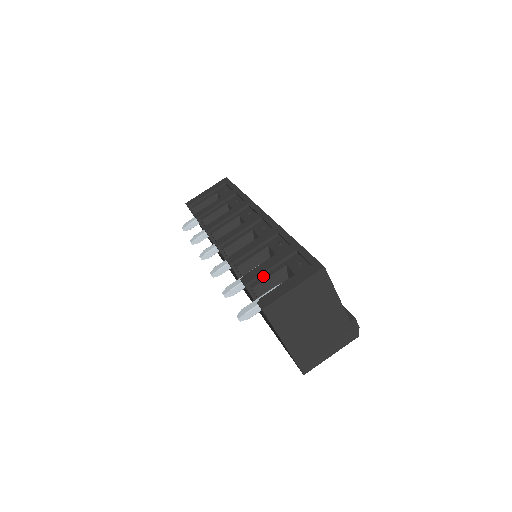
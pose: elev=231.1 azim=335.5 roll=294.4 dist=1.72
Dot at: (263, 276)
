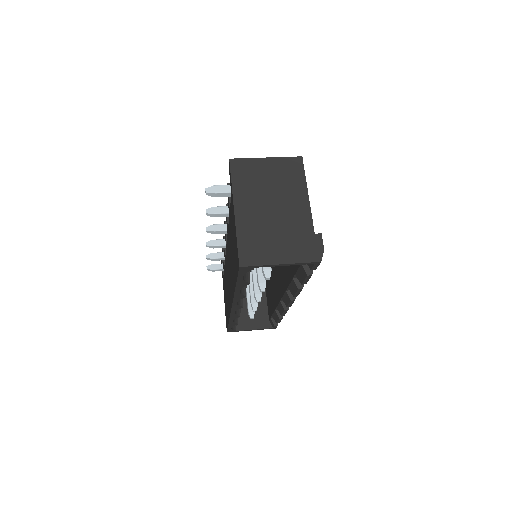
Dot at: occluded
